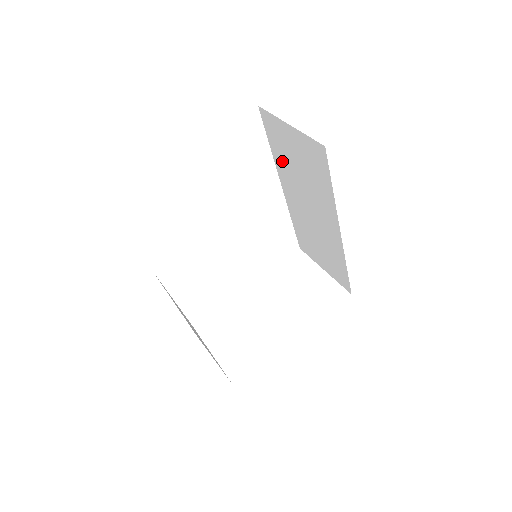
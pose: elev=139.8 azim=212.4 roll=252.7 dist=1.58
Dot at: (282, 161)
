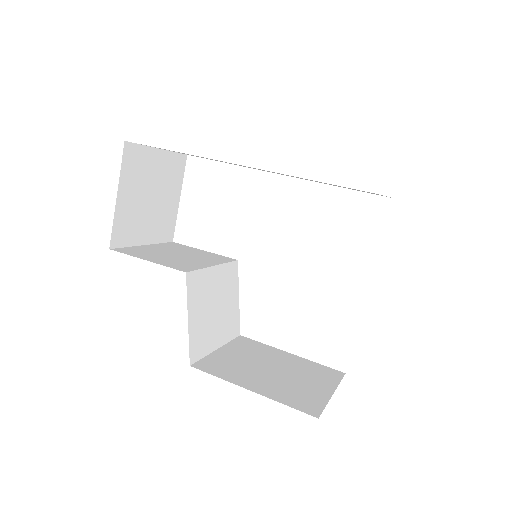
Dot at: occluded
